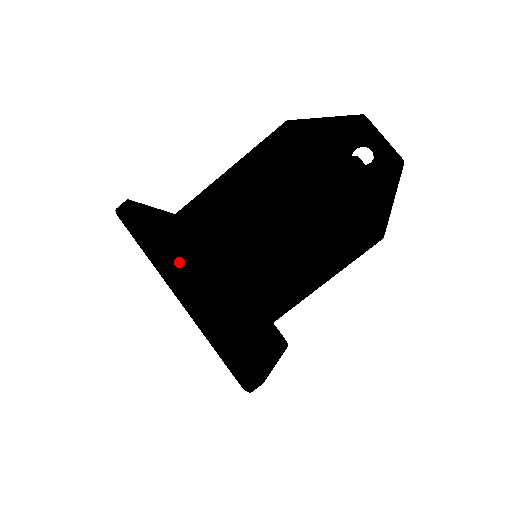
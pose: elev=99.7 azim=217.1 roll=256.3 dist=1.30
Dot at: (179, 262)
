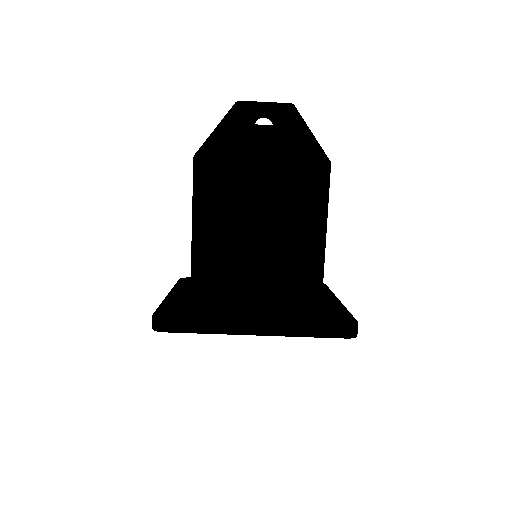
Dot at: (227, 314)
